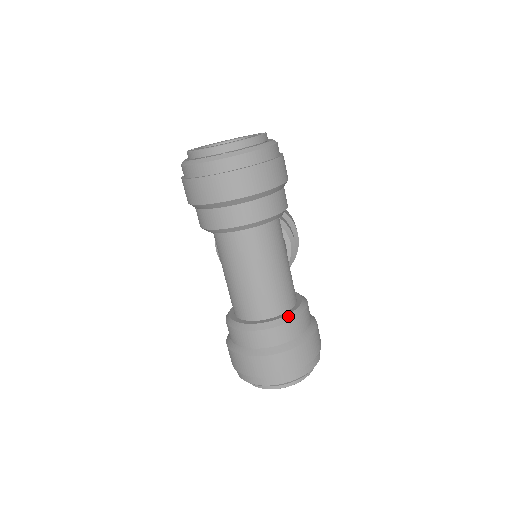
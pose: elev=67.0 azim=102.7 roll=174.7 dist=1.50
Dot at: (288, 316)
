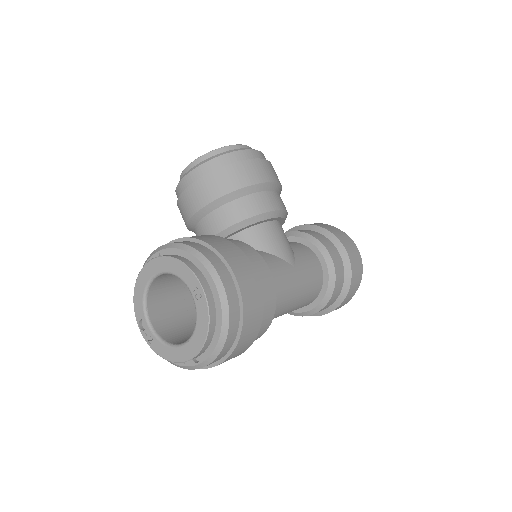
Dot at: (326, 297)
